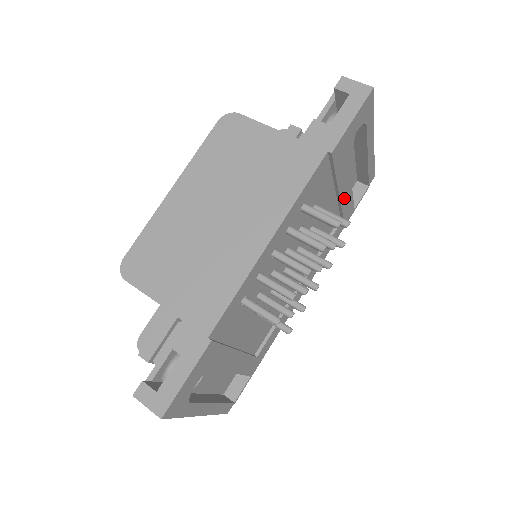
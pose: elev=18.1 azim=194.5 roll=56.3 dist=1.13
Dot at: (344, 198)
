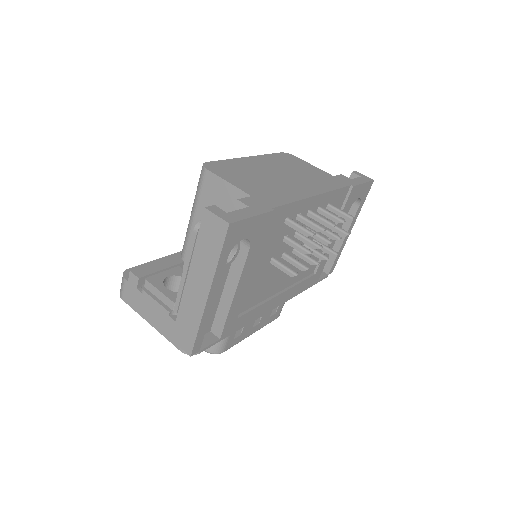
Dot at: occluded
